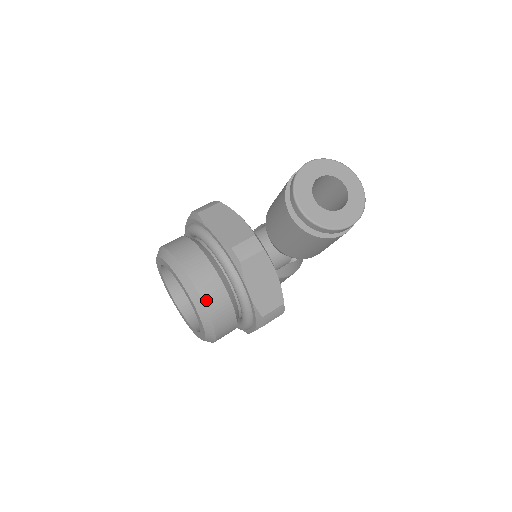
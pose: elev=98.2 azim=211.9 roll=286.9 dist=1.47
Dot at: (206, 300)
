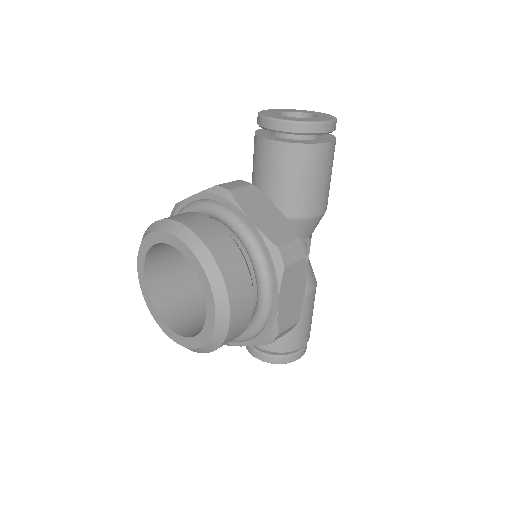
Dot at: (200, 234)
